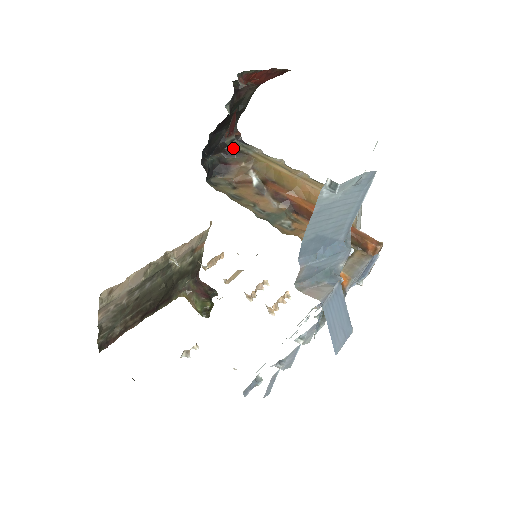
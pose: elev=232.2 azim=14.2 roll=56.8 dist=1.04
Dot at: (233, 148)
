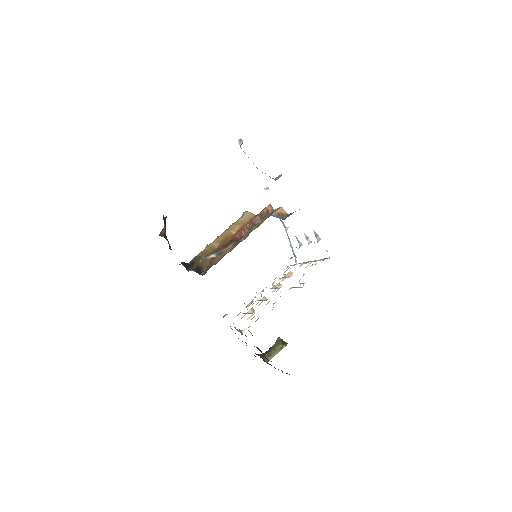
Dot at: (189, 264)
